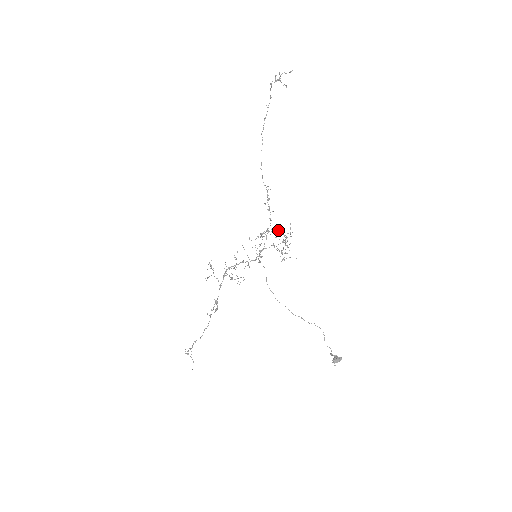
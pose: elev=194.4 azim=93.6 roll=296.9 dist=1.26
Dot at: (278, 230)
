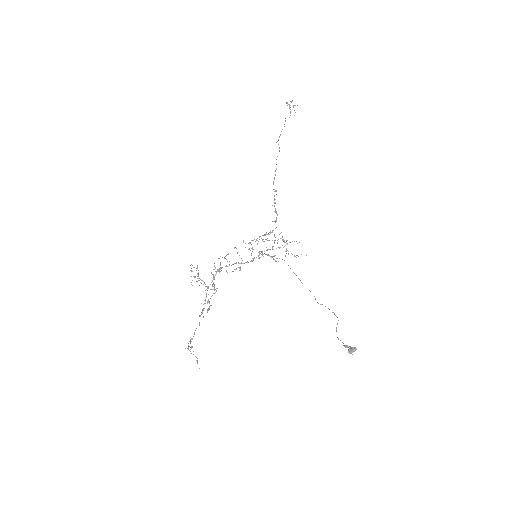
Dot at: occluded
